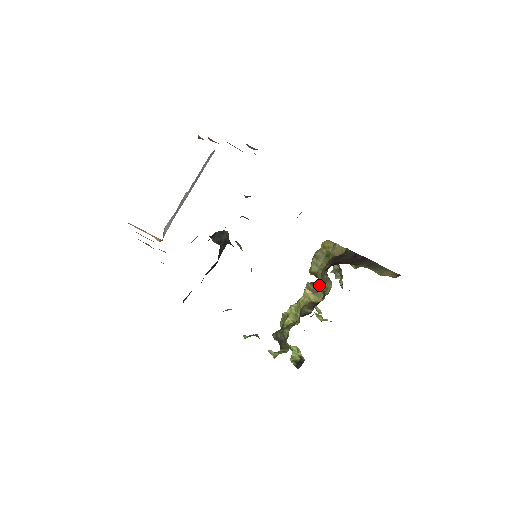
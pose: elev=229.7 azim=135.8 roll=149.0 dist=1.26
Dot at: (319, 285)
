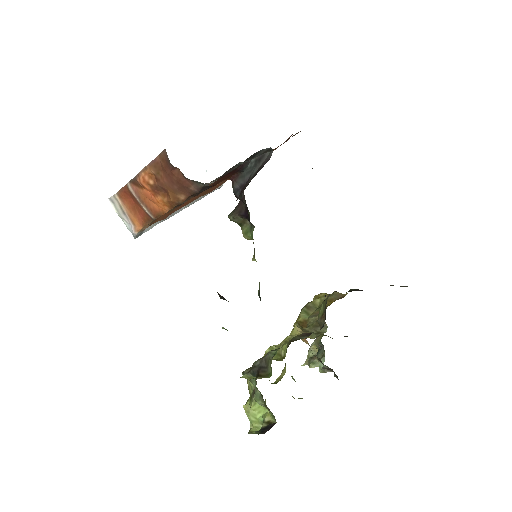
Dot at: (310, 330)
